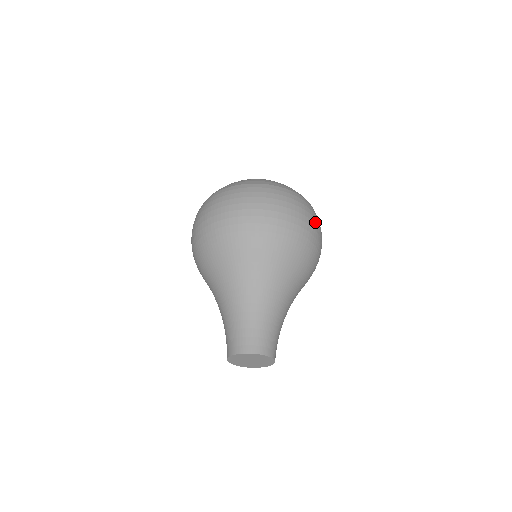
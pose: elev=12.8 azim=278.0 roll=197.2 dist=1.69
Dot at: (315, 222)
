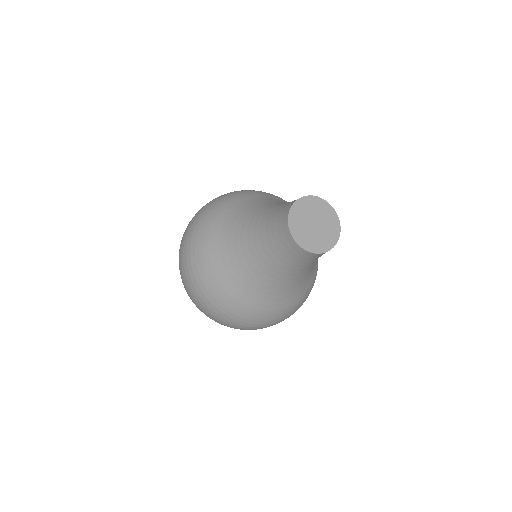
Dot at: occluded
